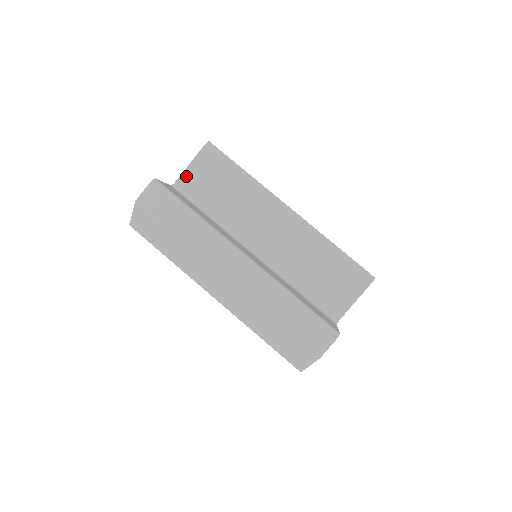
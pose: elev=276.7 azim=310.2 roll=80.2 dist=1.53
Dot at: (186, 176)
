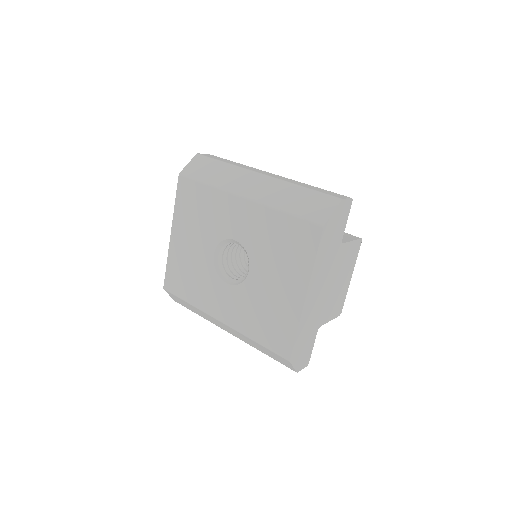
Dot at: occluded
